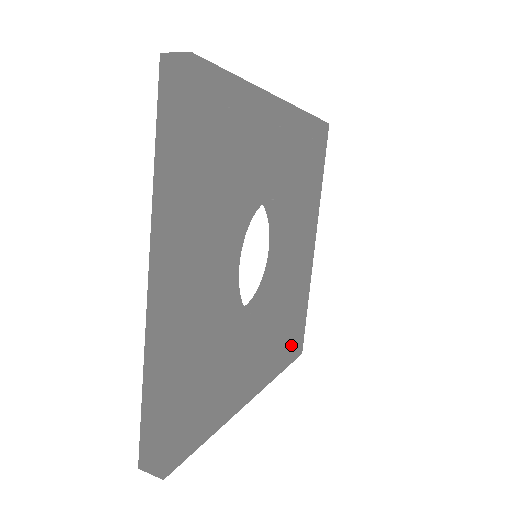
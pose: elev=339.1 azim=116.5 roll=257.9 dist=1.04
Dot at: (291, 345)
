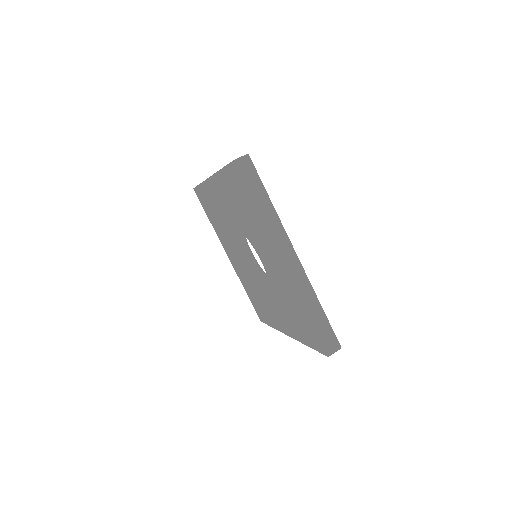
Dot at: occluded
